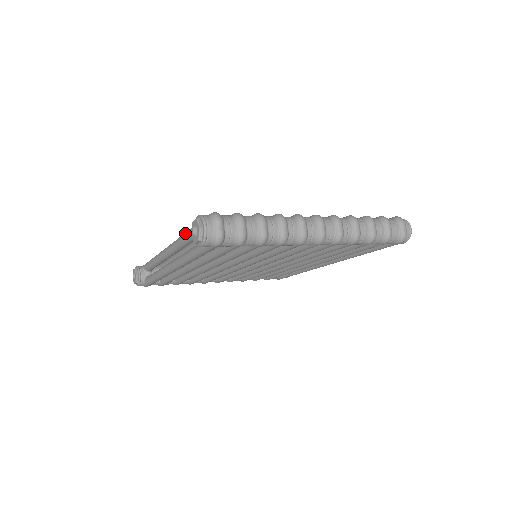
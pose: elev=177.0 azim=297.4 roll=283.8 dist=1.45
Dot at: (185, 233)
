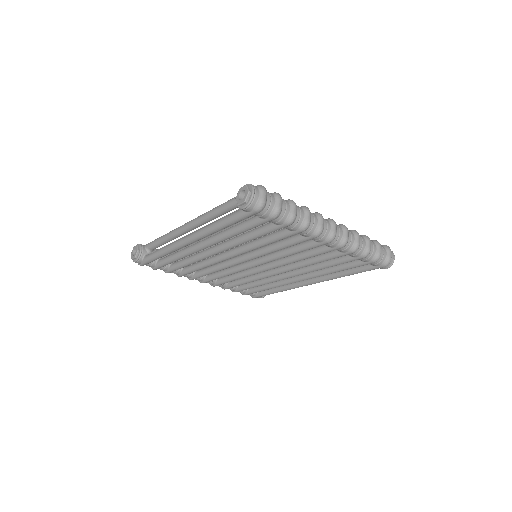
Dot at: occluded
